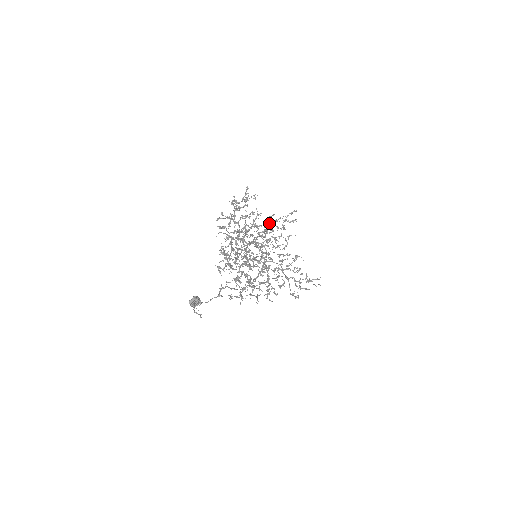
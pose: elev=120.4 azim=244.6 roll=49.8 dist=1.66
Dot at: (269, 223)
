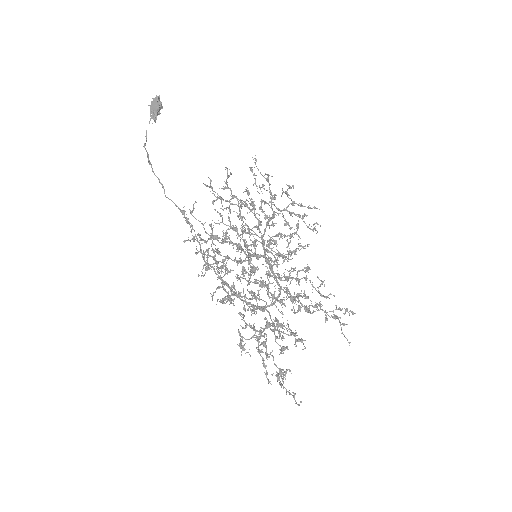
Dot at: occluded
